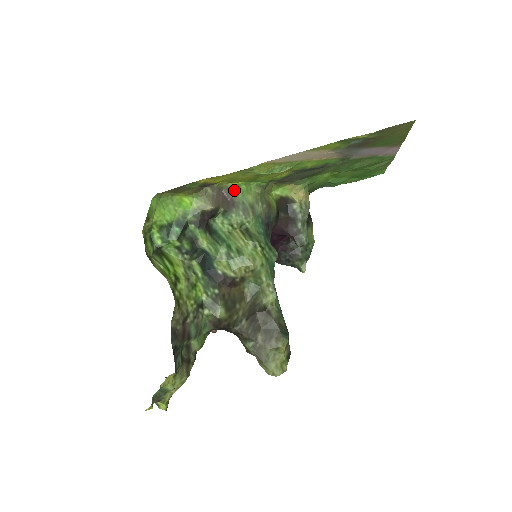
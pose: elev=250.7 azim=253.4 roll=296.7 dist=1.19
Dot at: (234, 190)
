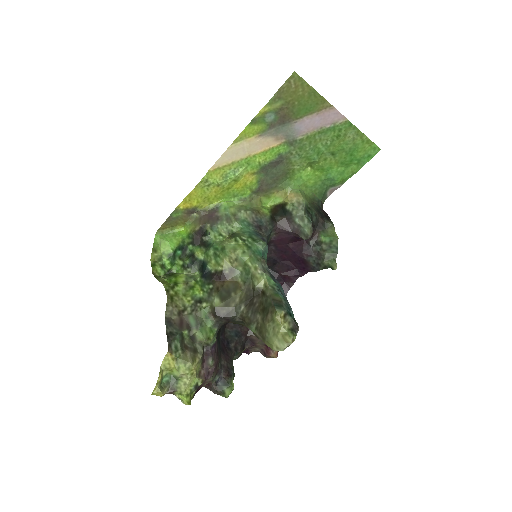
Dot at: (217, 208)
